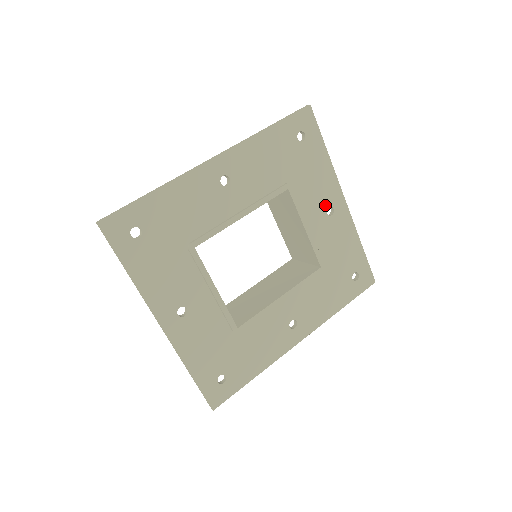
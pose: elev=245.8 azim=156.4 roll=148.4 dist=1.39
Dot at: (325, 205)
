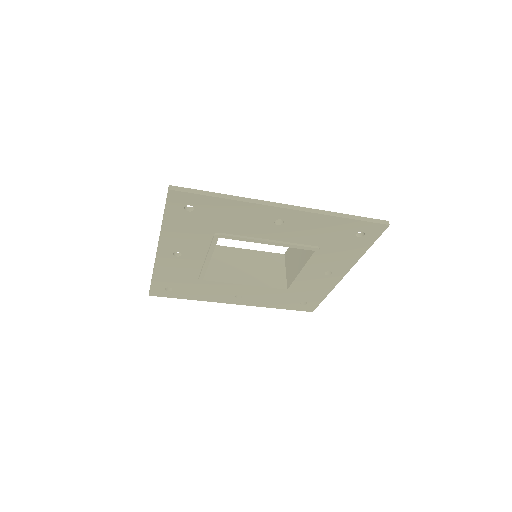
Dot at: (329, 269)
